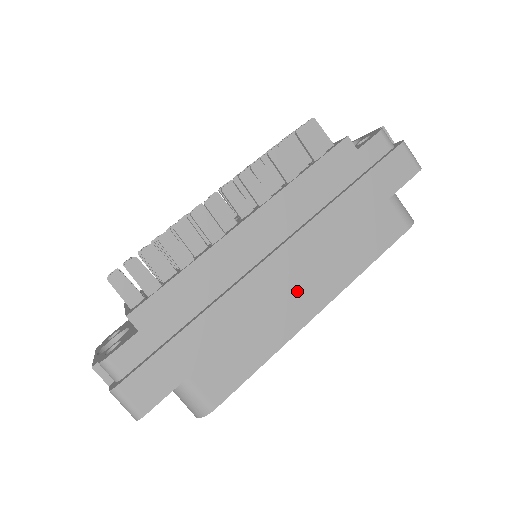
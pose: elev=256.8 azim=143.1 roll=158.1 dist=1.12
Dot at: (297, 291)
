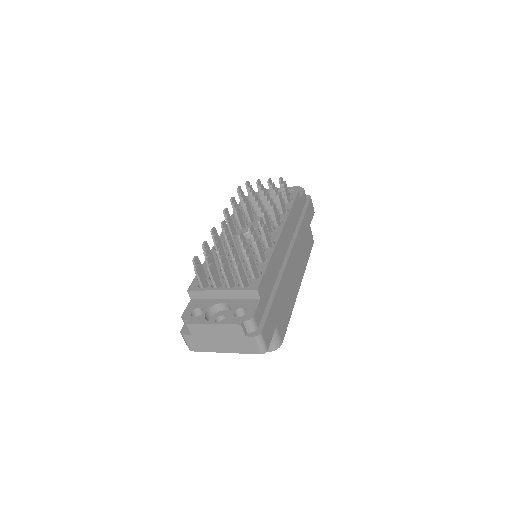
Dot at: (296, 274)
